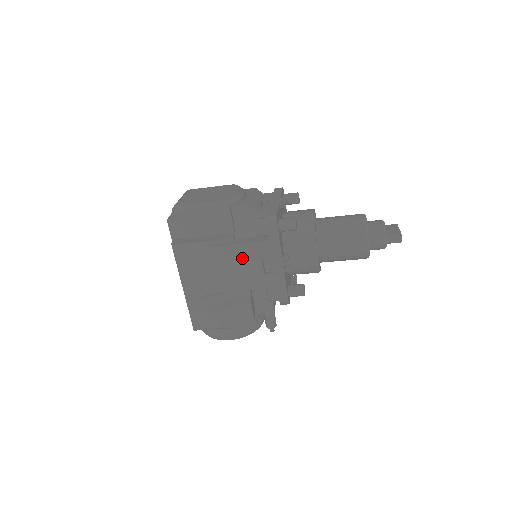
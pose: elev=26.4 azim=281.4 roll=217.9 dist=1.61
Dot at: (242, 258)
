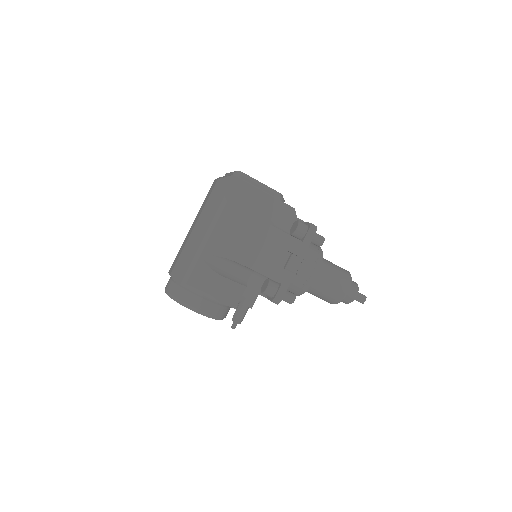
Dot at: (273, 242)
